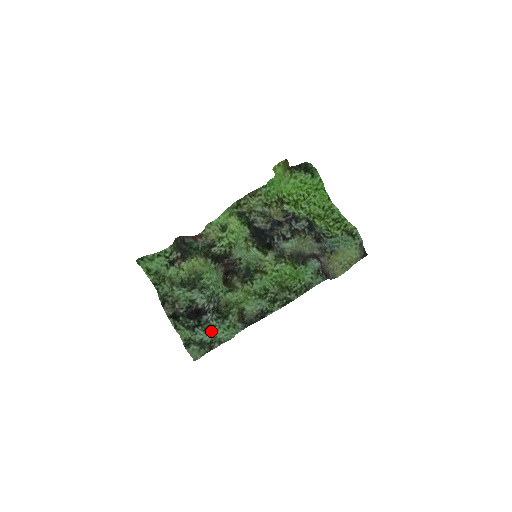
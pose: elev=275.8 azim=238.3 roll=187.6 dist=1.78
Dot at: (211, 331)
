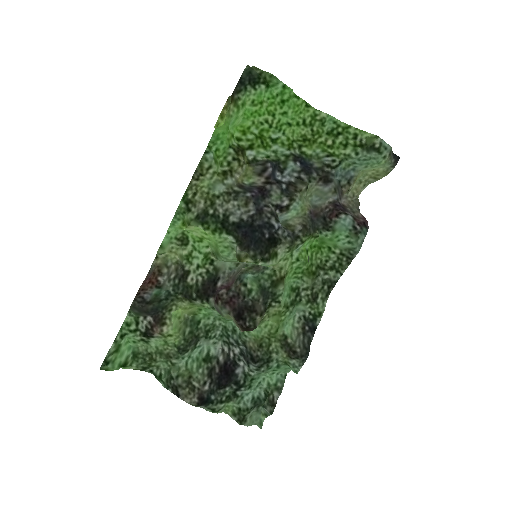
Dot at: (257, 382)
